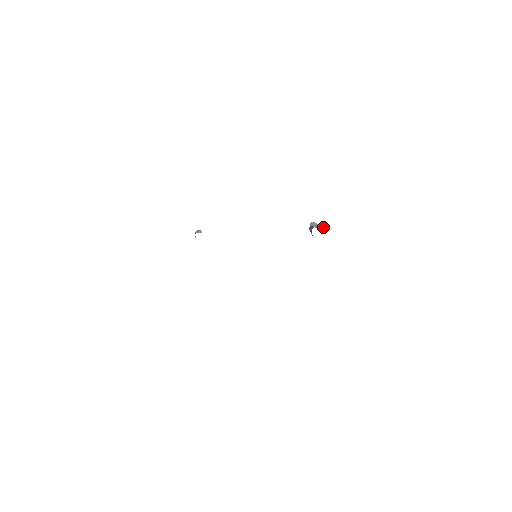
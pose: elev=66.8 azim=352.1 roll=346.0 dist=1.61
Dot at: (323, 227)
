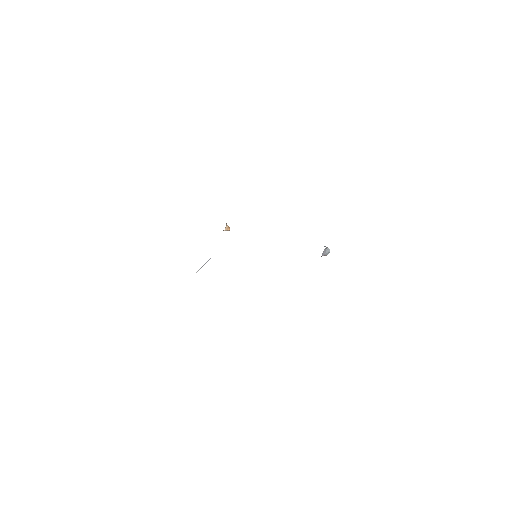
Dot at: occluded
